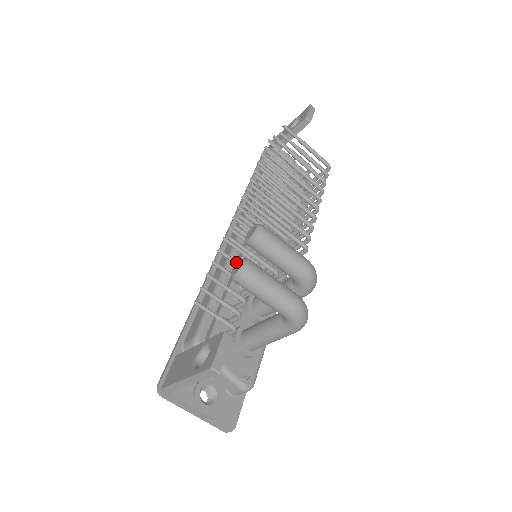
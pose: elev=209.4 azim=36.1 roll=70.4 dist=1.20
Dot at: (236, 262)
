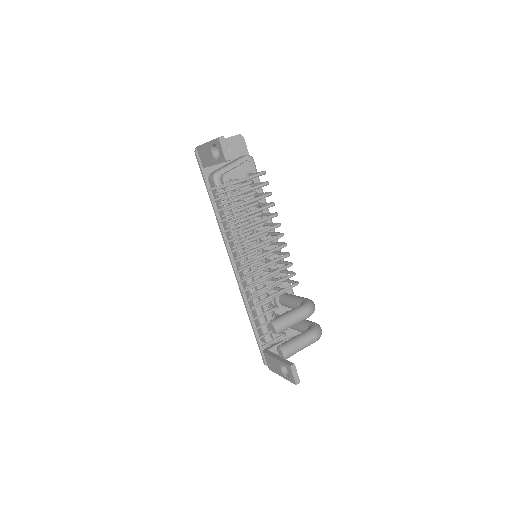
Dot at: occluded
